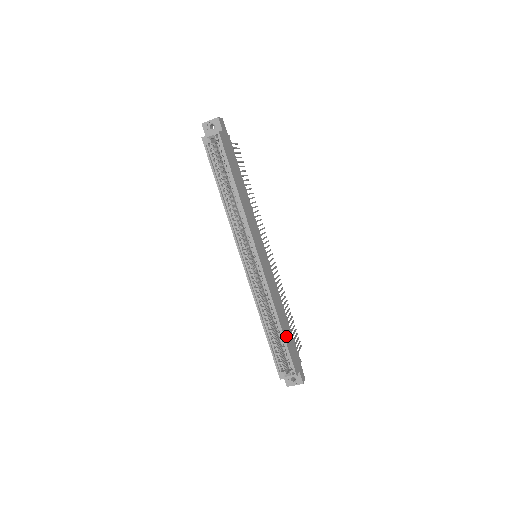
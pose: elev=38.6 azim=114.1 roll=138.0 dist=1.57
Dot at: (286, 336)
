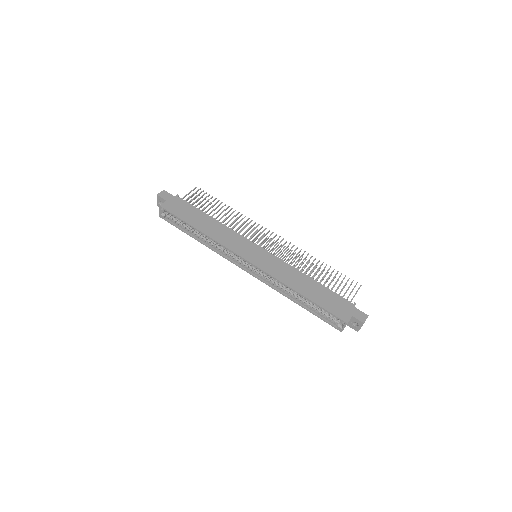
Dot at: (316, 298)
